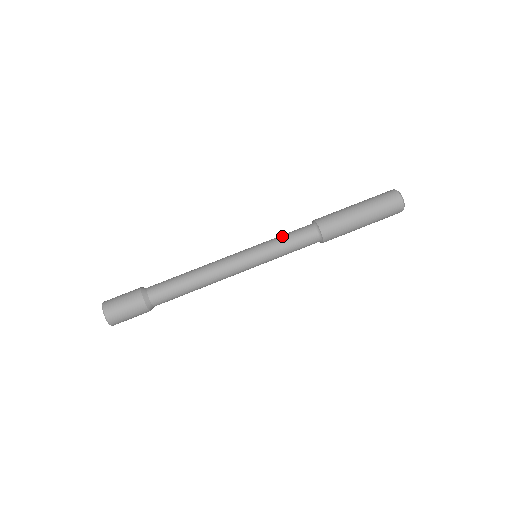
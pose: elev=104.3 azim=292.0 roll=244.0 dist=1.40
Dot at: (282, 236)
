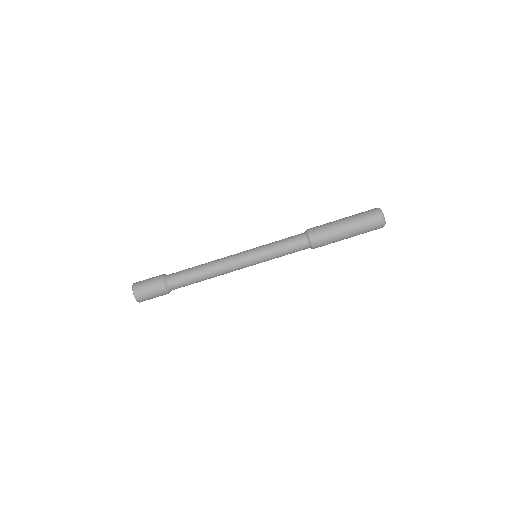
Dot at: (278, 242)
